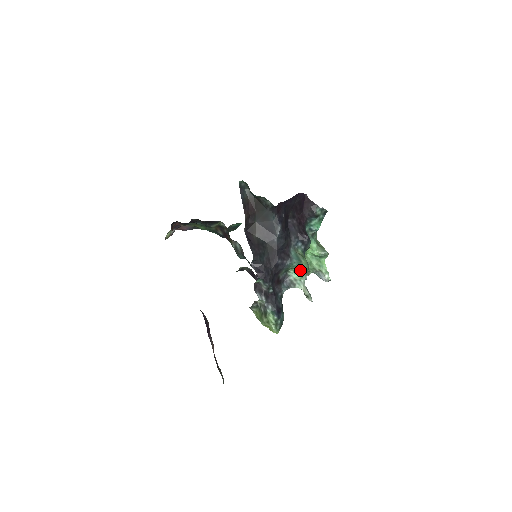
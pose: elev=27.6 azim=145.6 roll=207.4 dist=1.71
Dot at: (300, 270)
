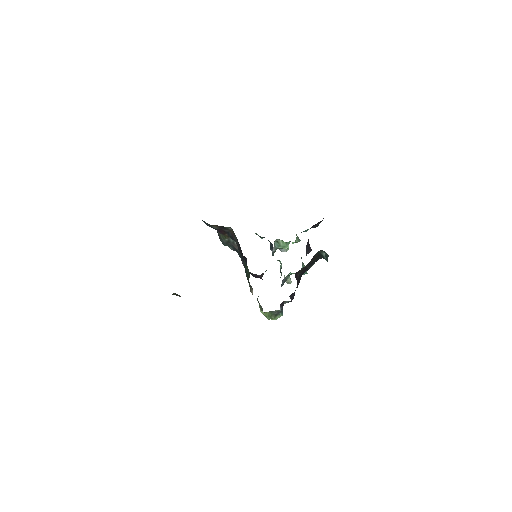
Dot at: occluded
